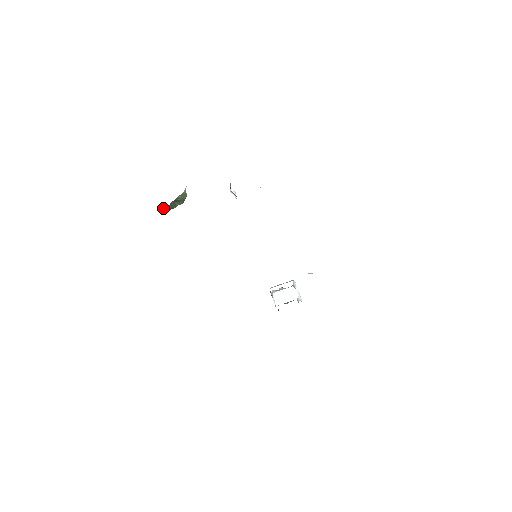
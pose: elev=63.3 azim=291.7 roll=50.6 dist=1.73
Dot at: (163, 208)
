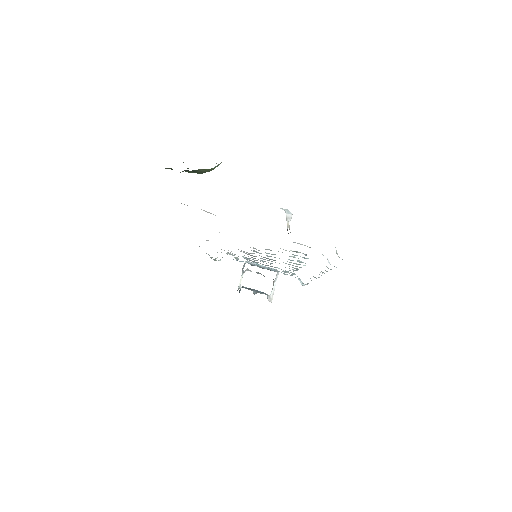
Dot at: occluded
